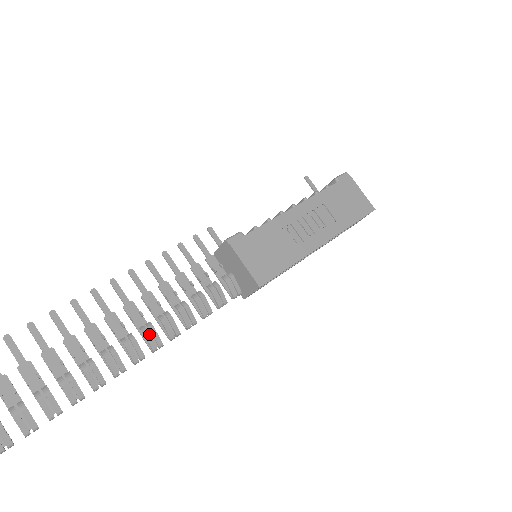
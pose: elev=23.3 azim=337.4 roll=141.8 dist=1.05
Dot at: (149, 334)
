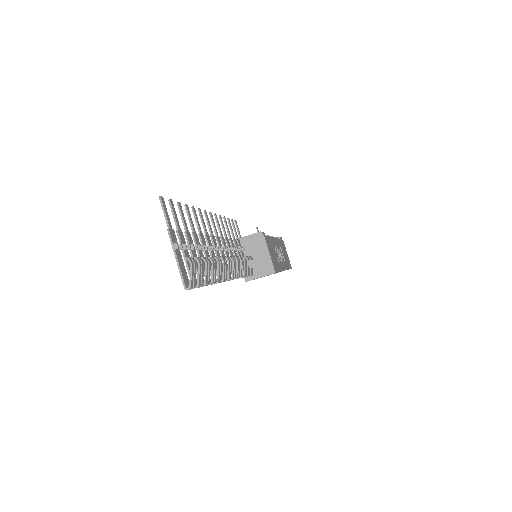
Dot at: (234, 264)
